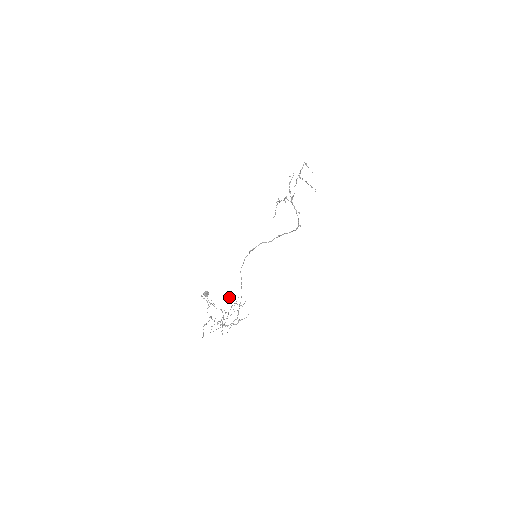
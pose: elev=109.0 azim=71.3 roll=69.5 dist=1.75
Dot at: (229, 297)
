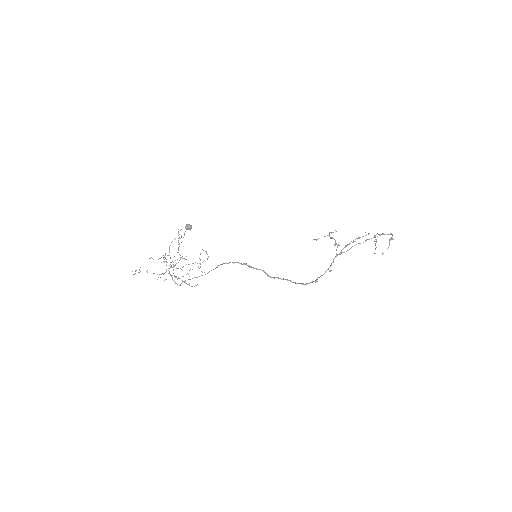
Dot at: occluded
